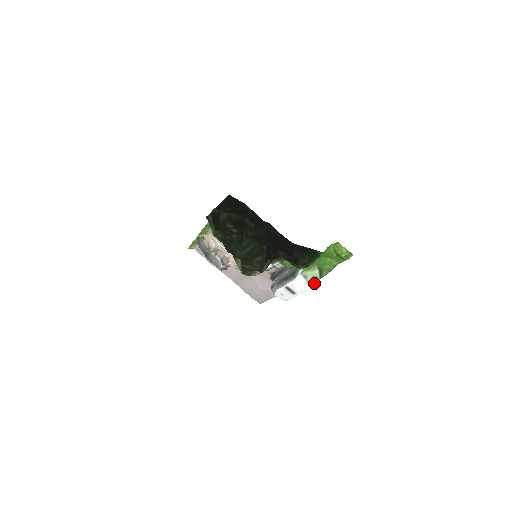
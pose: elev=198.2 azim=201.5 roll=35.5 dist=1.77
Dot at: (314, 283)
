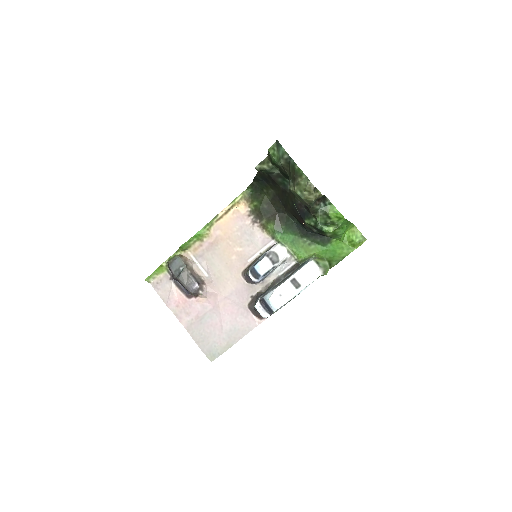
Dot at: (325, 271)
